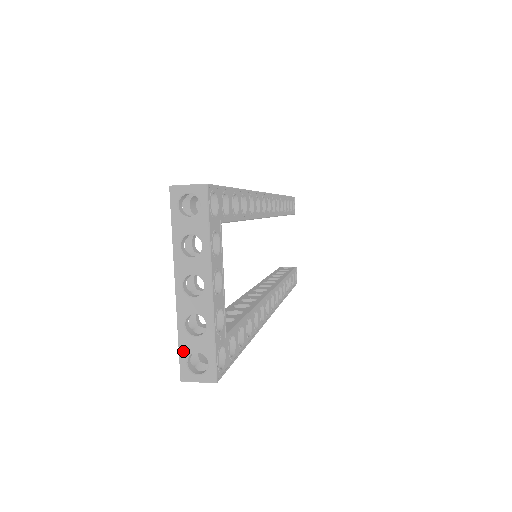
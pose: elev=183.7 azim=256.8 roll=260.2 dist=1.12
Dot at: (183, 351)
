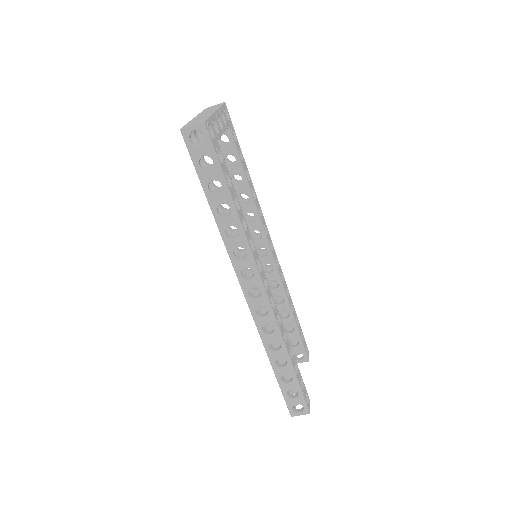
Dot at: (188, 124)
